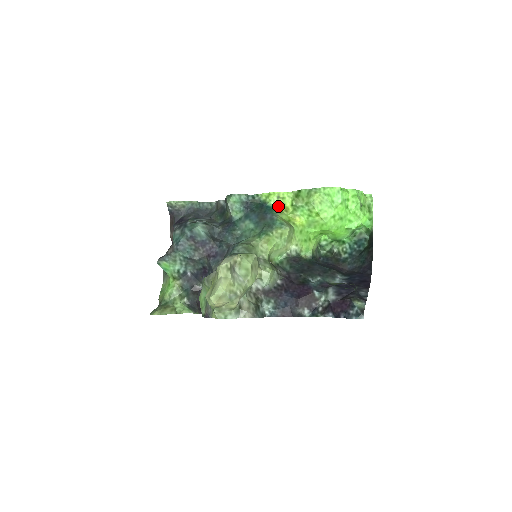
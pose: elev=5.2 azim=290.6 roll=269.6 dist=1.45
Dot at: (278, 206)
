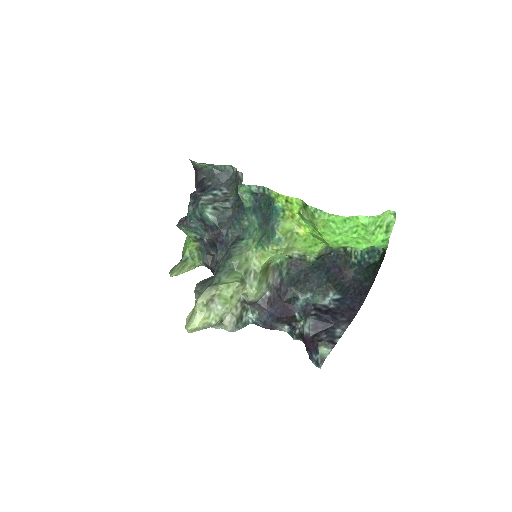
Dot at: (286, 209)
